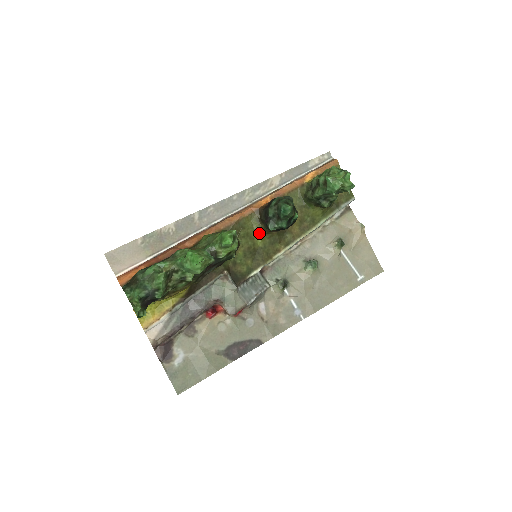
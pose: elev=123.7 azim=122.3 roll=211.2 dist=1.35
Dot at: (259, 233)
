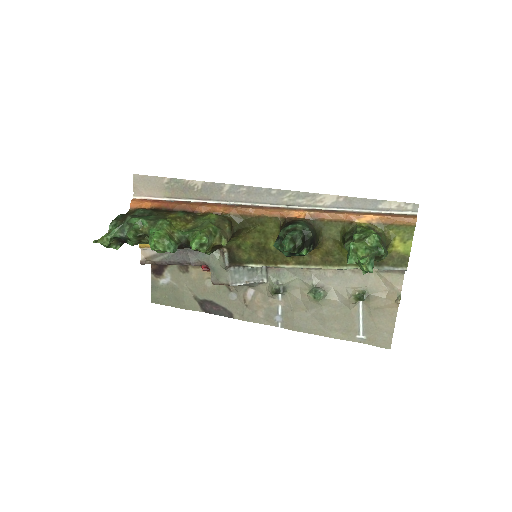
Dot at: (276, 237)
